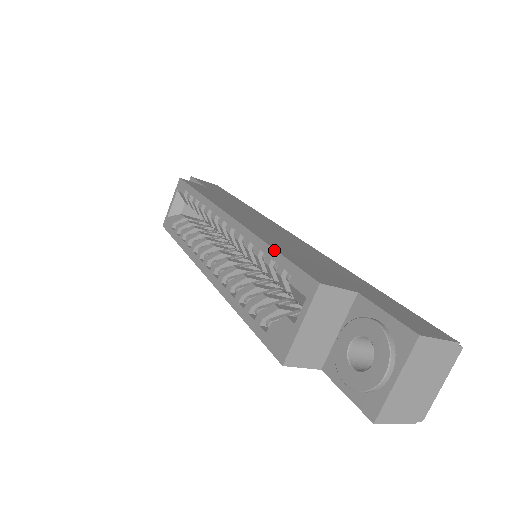
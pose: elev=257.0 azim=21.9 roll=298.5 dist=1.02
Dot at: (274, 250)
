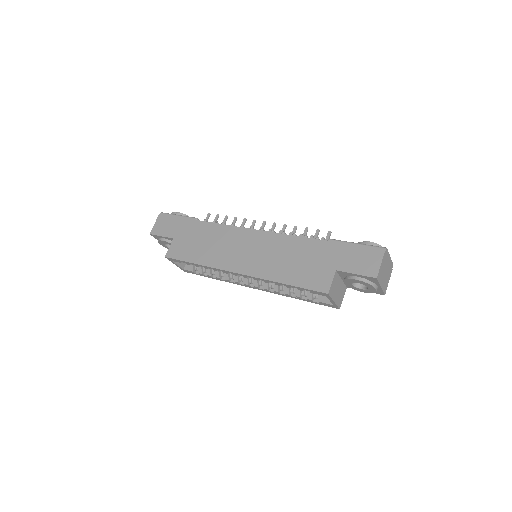
Dot at: (288, 285)
